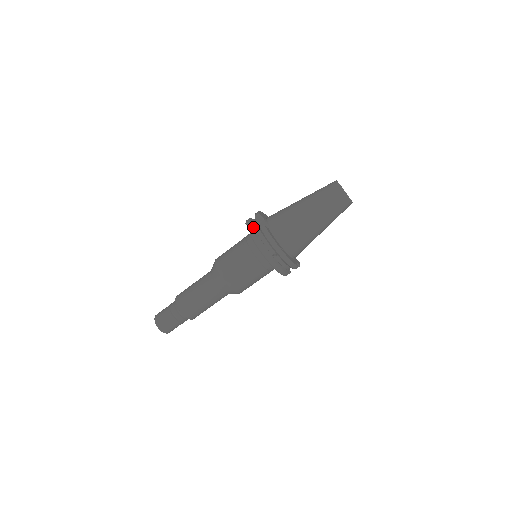
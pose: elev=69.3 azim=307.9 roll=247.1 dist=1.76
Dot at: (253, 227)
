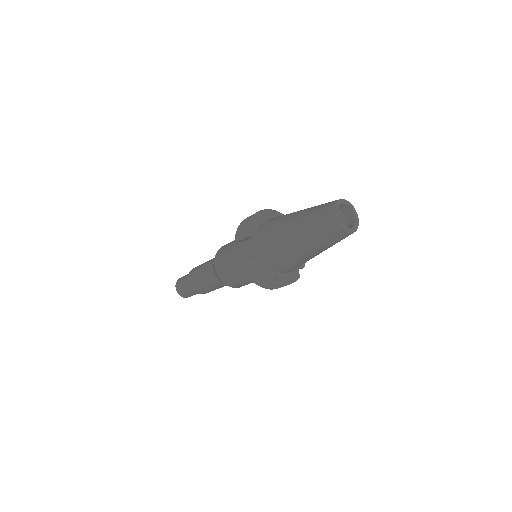
Dot at: (244, 241)
